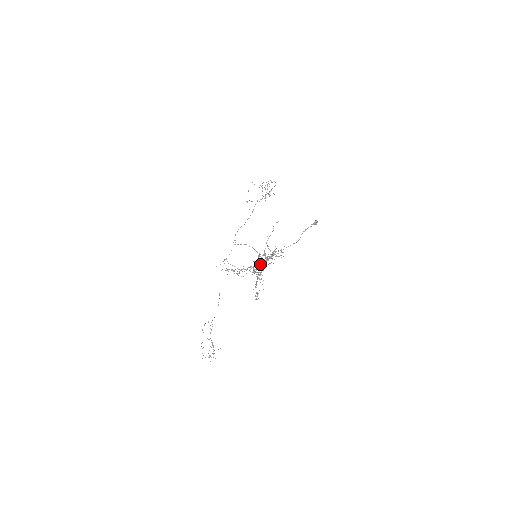
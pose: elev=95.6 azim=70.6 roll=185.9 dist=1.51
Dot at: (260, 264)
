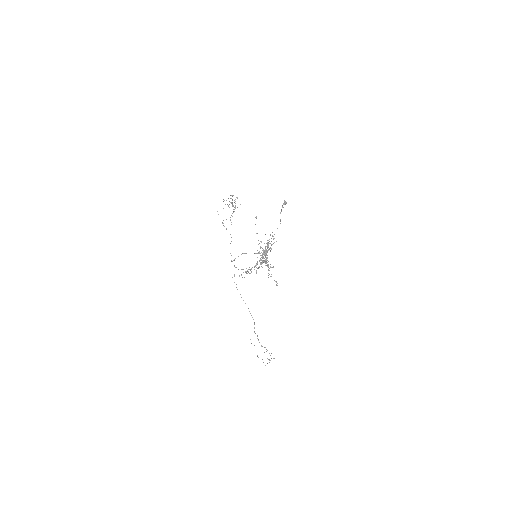
Dot at: (263, 257)
